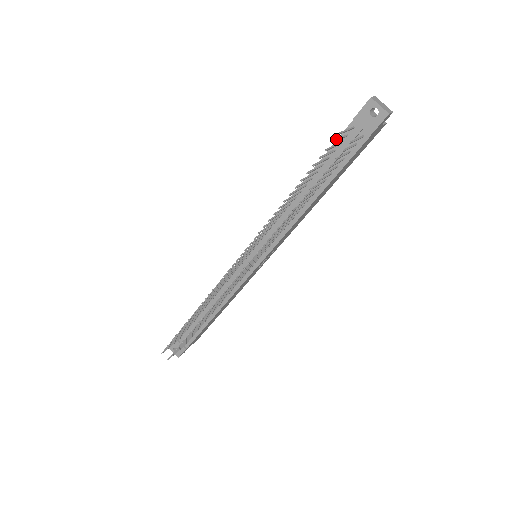
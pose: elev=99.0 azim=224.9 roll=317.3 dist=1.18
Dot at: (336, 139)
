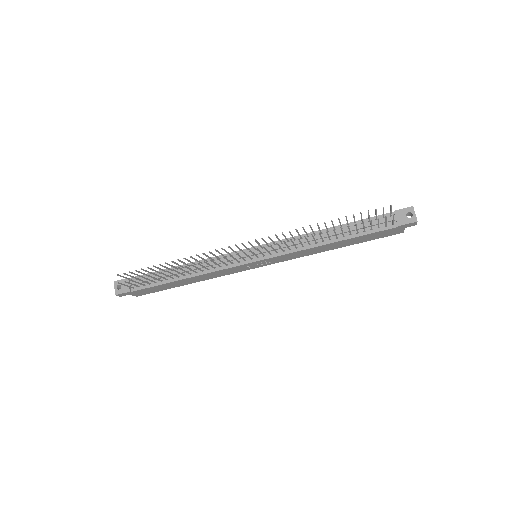
Dot at: occluded
